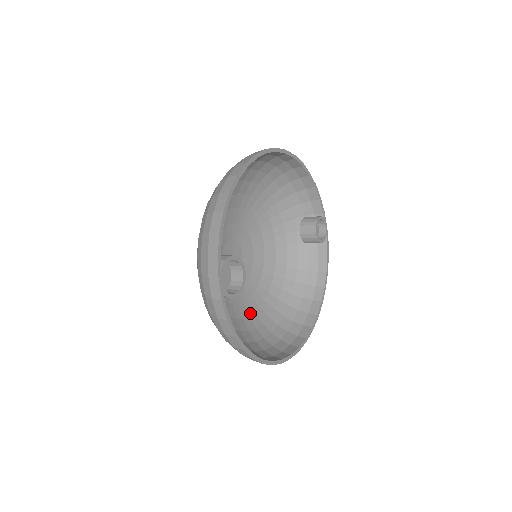
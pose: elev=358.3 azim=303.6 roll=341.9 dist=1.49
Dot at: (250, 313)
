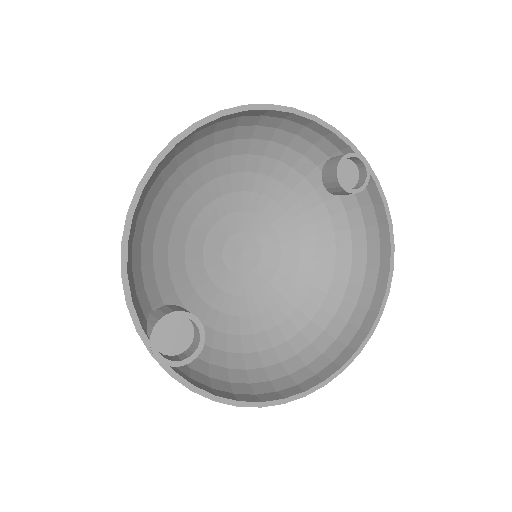
Dot at: (290, 313)
